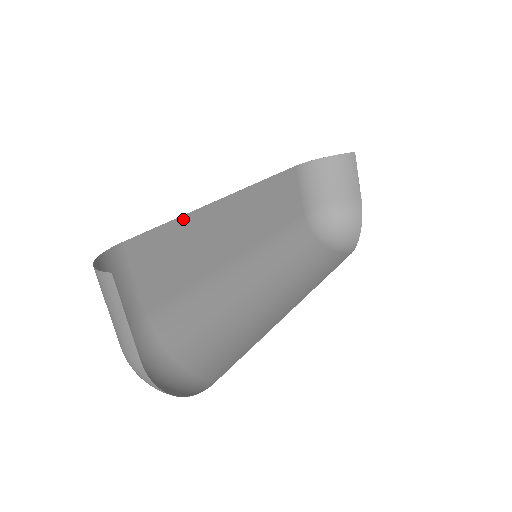
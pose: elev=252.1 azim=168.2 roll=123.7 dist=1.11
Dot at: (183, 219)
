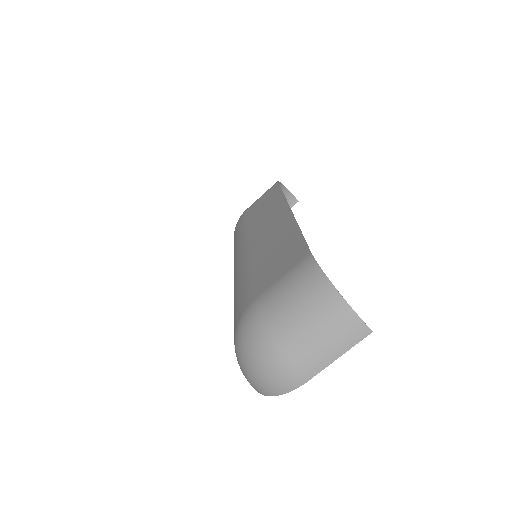
Dot at: (297, 229)
